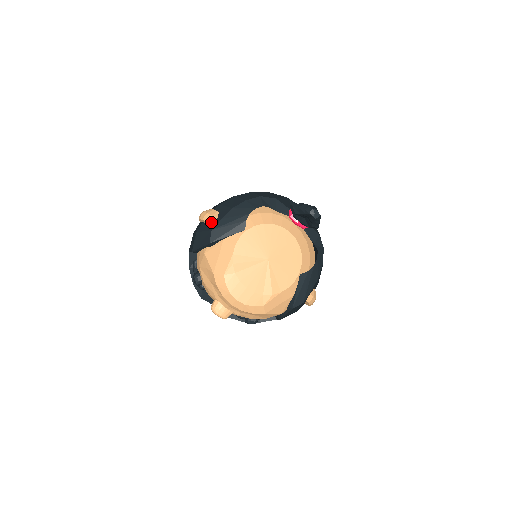
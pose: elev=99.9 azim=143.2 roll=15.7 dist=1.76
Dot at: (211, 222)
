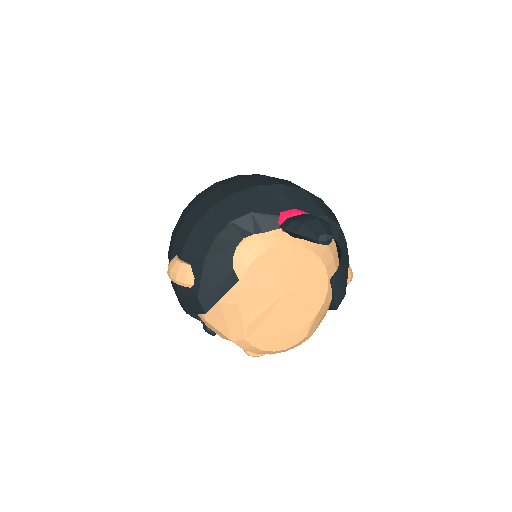
Dot at: (189, 285)
